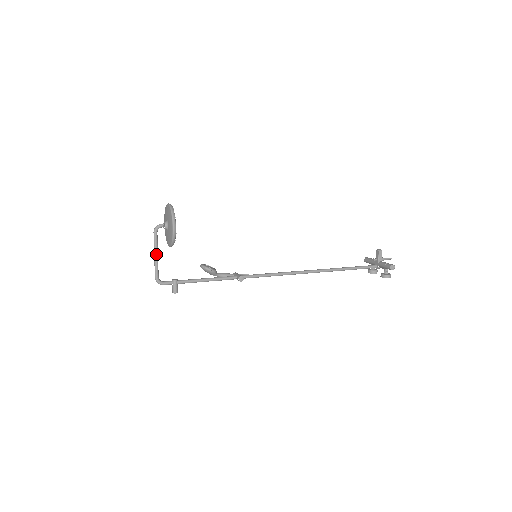
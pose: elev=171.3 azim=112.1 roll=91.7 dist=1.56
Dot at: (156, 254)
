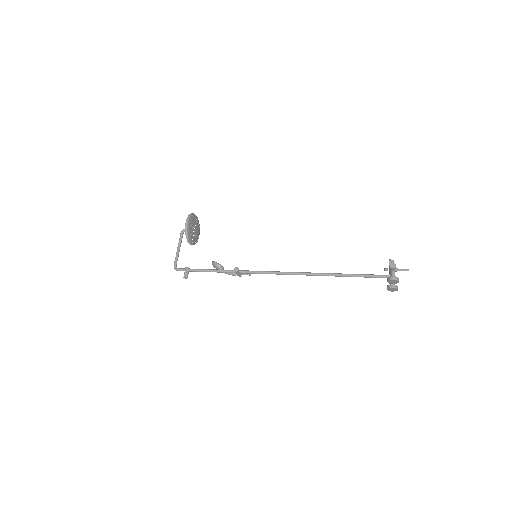
Dot at: (178, 248)
